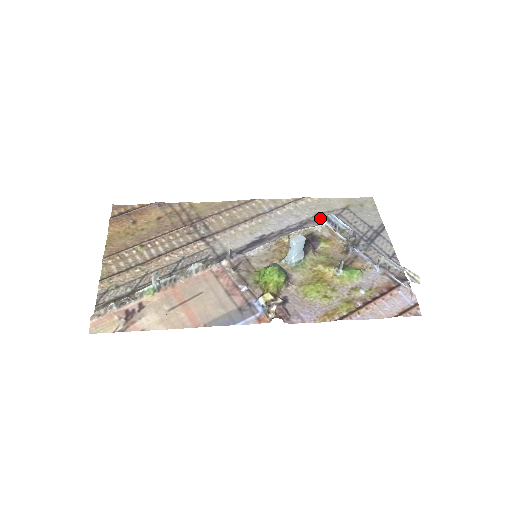
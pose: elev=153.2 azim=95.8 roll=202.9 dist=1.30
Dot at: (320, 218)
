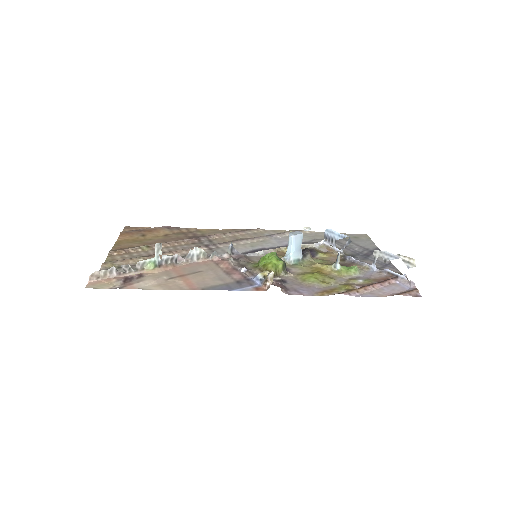
Dot at: occluded
